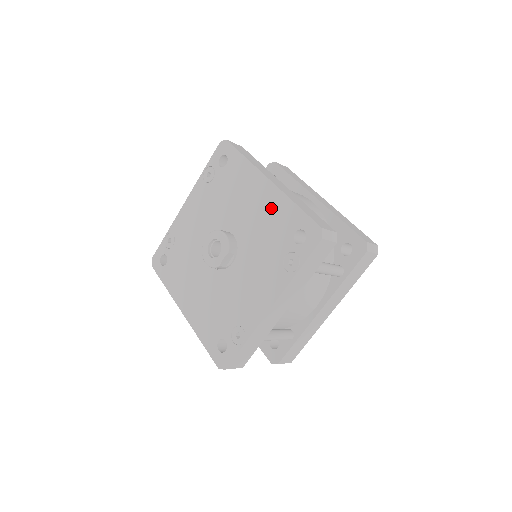
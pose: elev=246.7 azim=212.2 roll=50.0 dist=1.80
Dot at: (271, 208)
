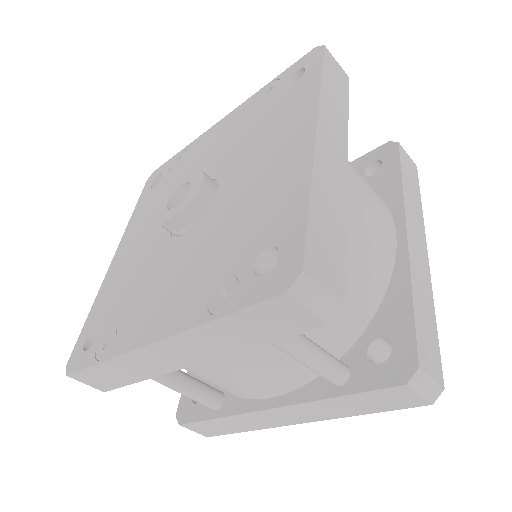
Dot at: (279, 181)
